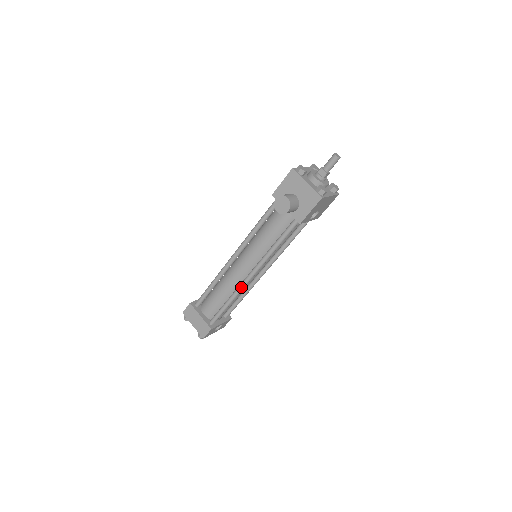
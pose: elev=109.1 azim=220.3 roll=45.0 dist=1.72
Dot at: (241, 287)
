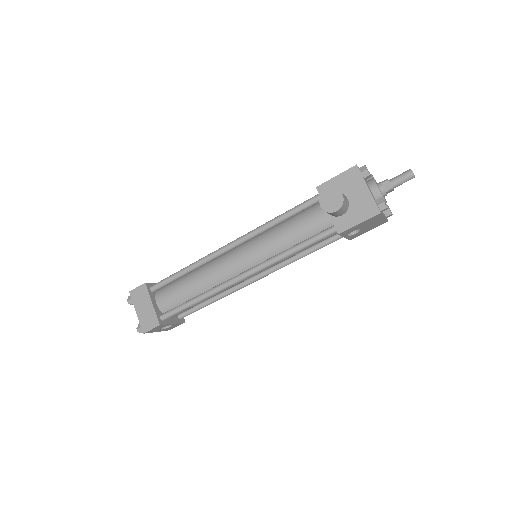
Dot at: (224, 286)
